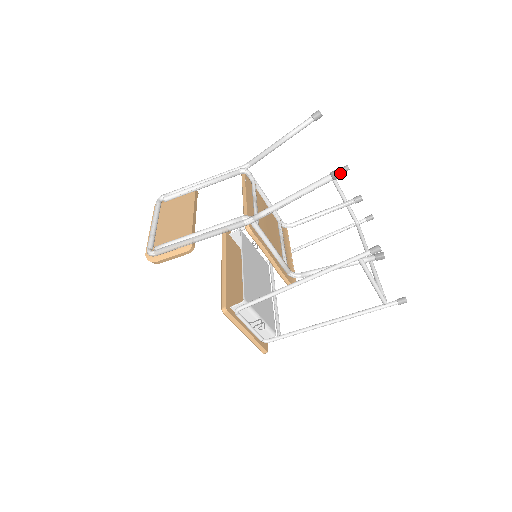
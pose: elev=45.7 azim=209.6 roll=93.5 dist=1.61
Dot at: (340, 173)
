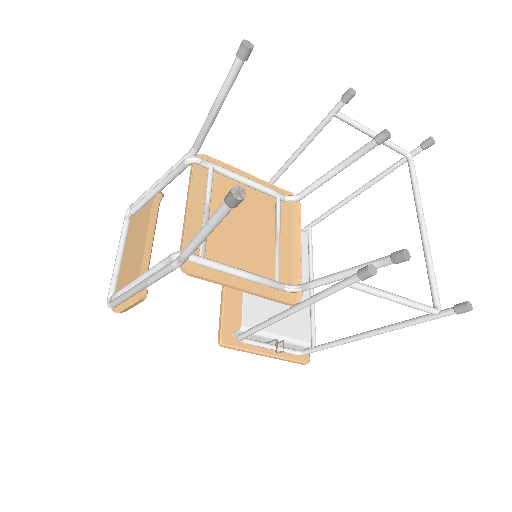
Dot at: (234, 199)
